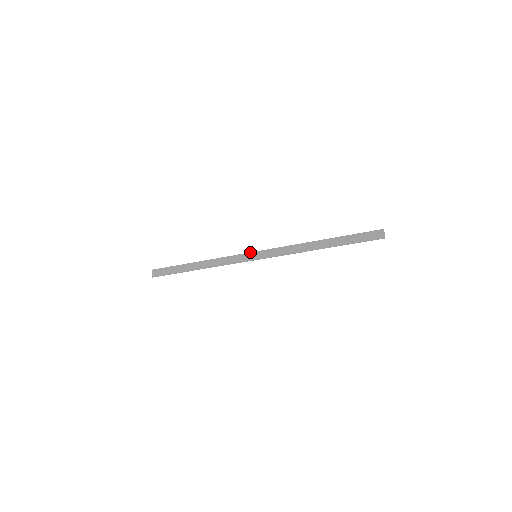
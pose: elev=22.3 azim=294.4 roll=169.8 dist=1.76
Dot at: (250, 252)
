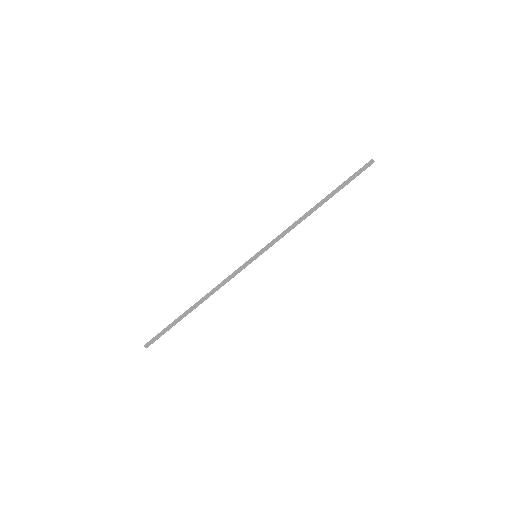
Dot at: occluded
